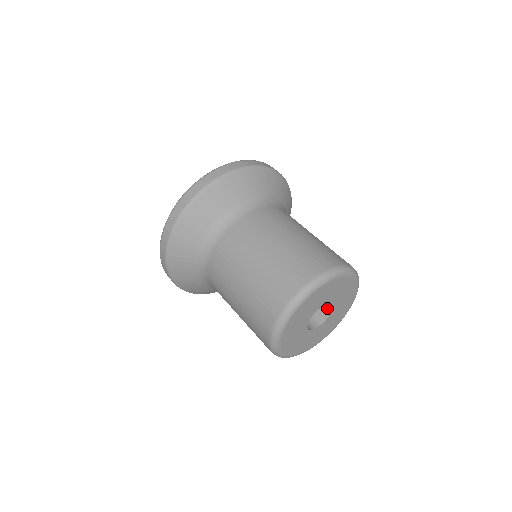
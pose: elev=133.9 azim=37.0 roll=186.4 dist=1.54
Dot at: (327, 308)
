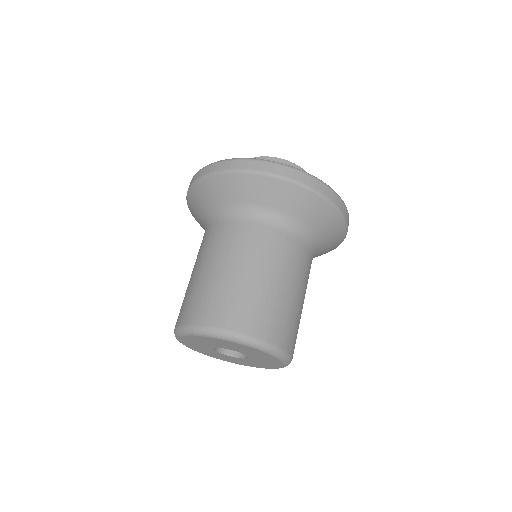
Dot at: occluded
